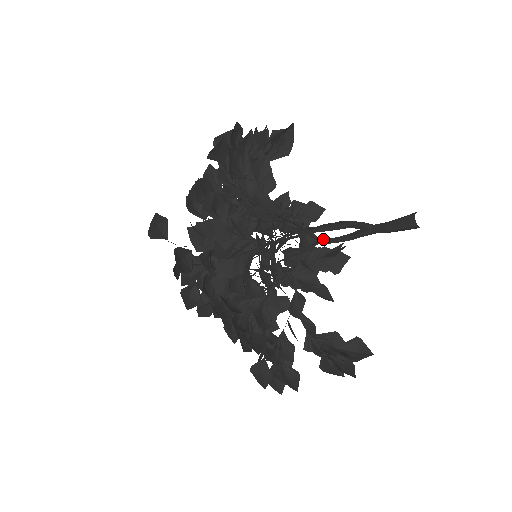
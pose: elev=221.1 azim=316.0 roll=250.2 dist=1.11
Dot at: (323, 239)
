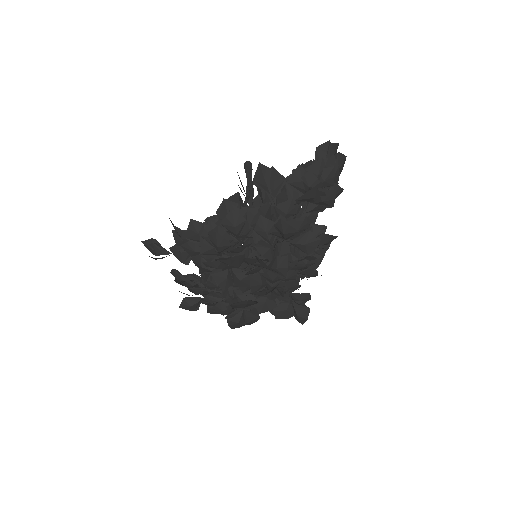
Dot at: (250, 206)
